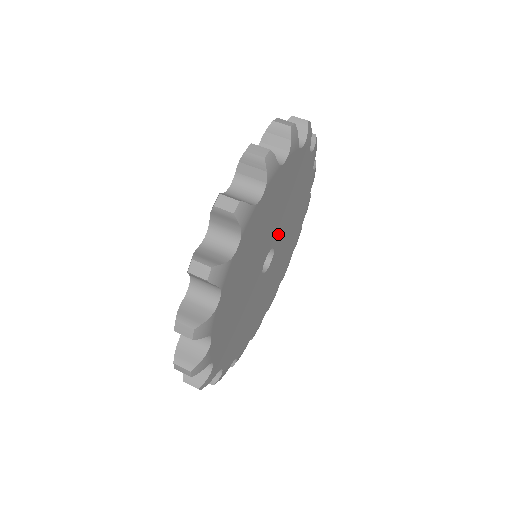
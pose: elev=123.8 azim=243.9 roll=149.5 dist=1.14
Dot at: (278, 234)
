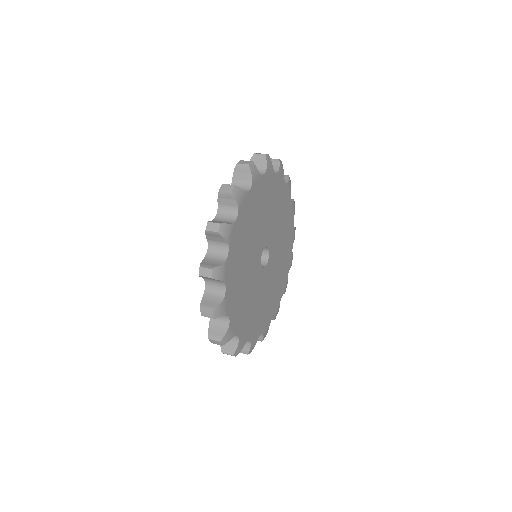
Dot at: (264, 238)
